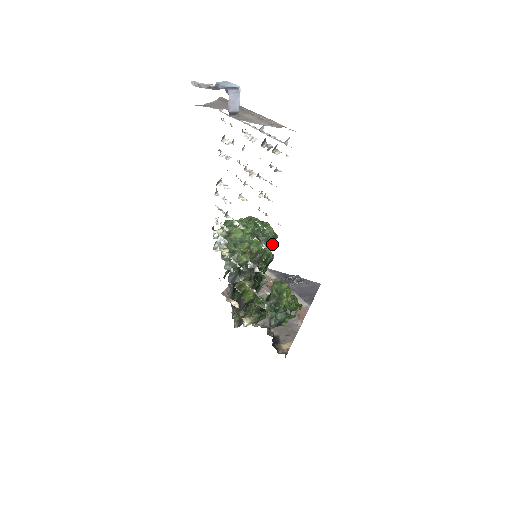
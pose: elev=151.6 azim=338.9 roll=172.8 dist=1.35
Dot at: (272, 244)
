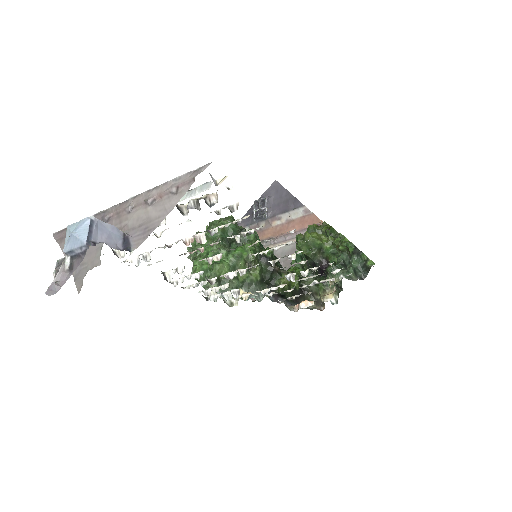
Dot at: (239, 227)
